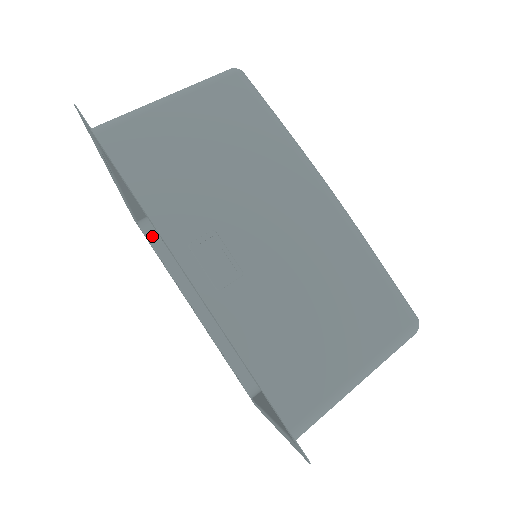
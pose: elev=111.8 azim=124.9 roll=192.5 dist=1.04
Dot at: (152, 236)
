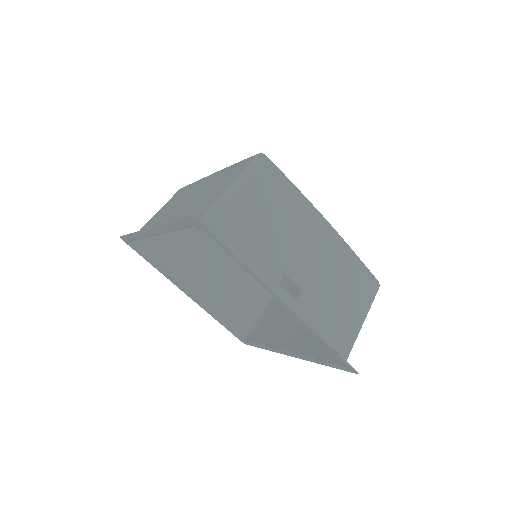
Dot at: (142, 248)
